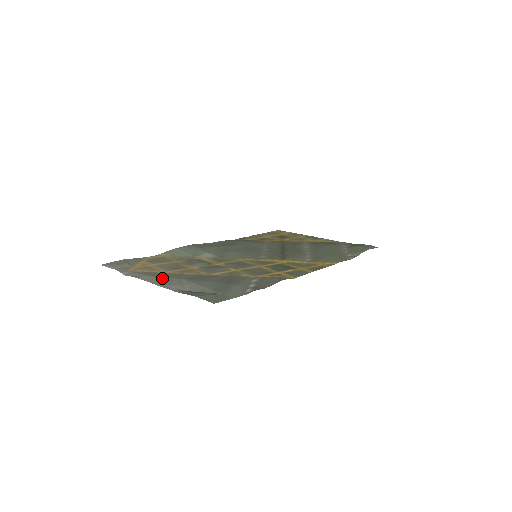
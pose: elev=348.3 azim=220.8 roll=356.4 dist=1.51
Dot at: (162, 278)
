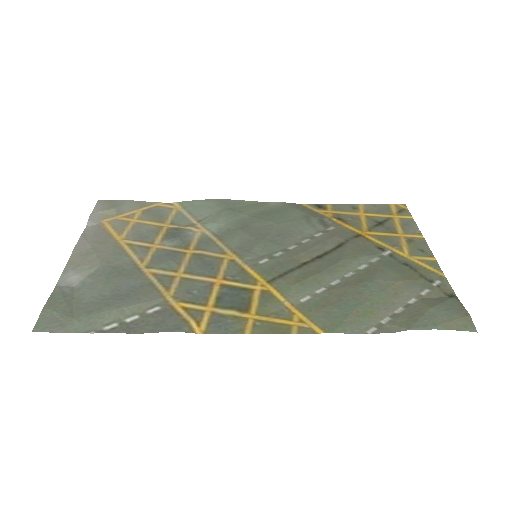
Dot at: (90, 253)
